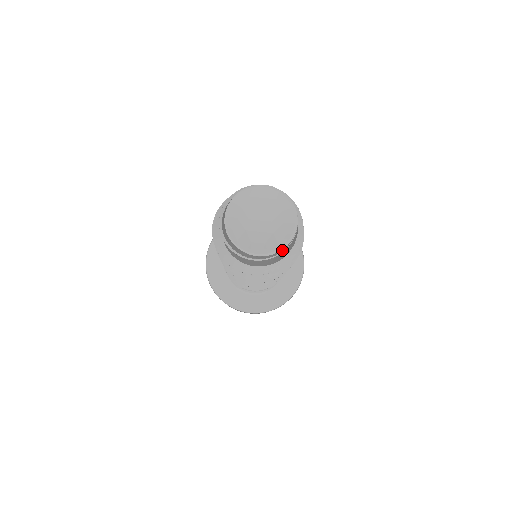
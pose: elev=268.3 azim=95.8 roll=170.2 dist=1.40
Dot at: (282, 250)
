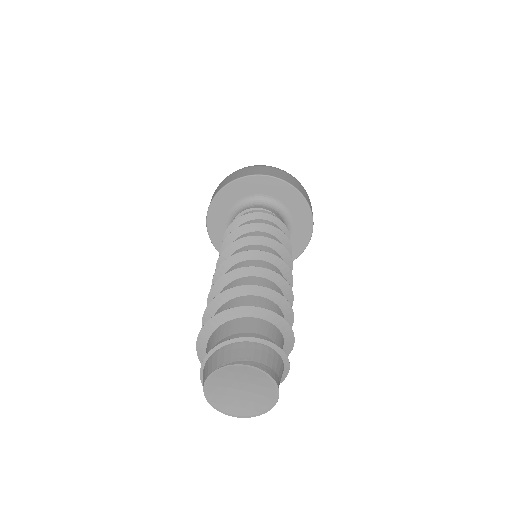
Dot at: (259, 414)
